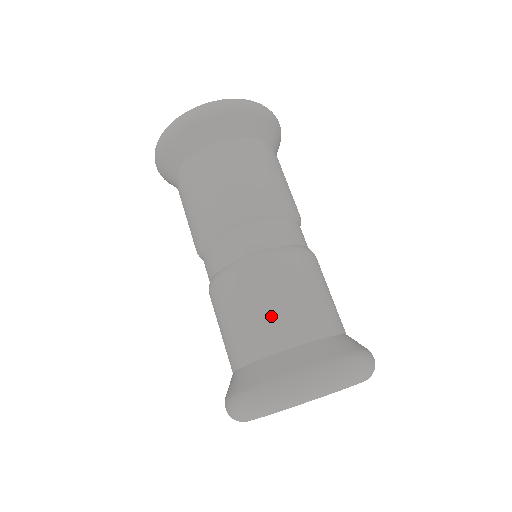
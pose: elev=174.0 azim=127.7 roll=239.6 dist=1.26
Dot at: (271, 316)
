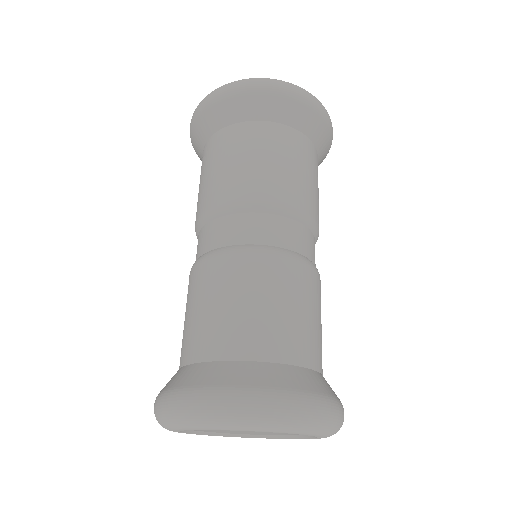
Dot at: (198, 321)
